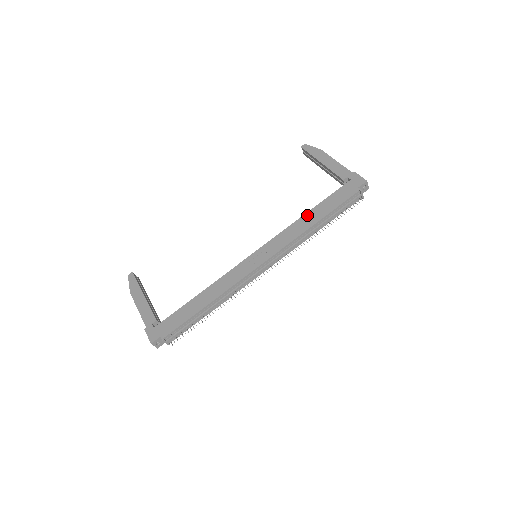
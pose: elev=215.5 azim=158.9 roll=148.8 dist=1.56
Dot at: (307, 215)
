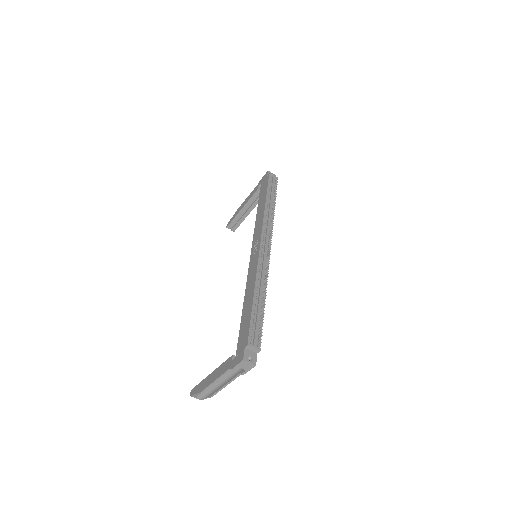
Dot at: (258, 211)
